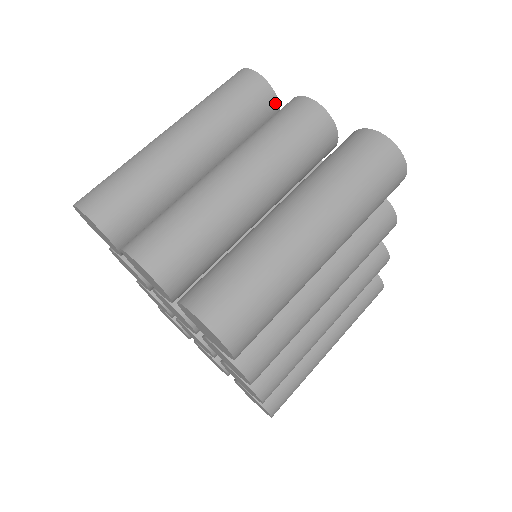
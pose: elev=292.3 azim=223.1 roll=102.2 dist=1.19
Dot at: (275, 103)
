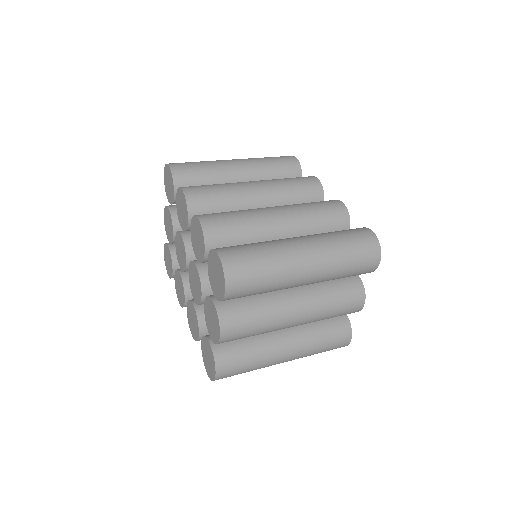
Dot at: occluded
